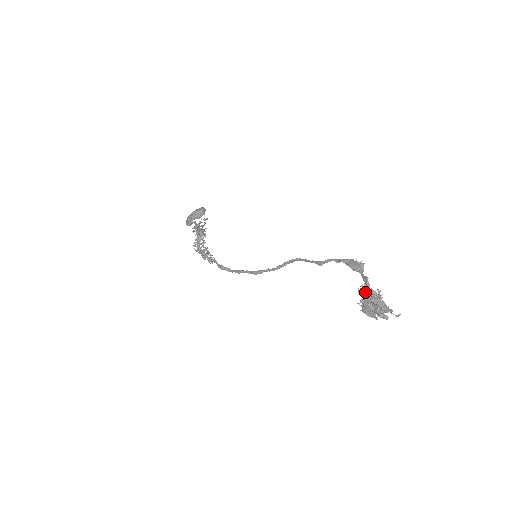
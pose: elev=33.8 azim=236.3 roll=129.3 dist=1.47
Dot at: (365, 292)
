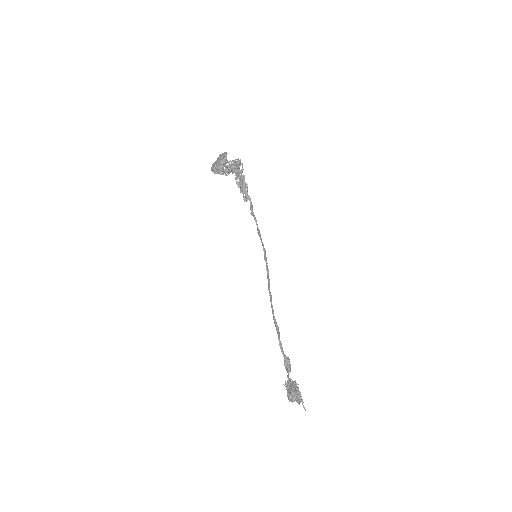
Dot at: occluded
